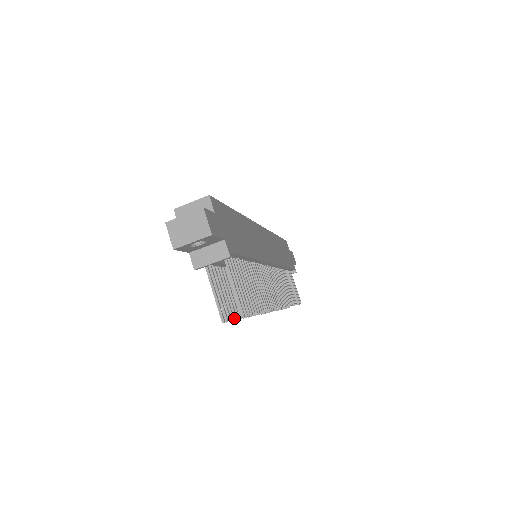
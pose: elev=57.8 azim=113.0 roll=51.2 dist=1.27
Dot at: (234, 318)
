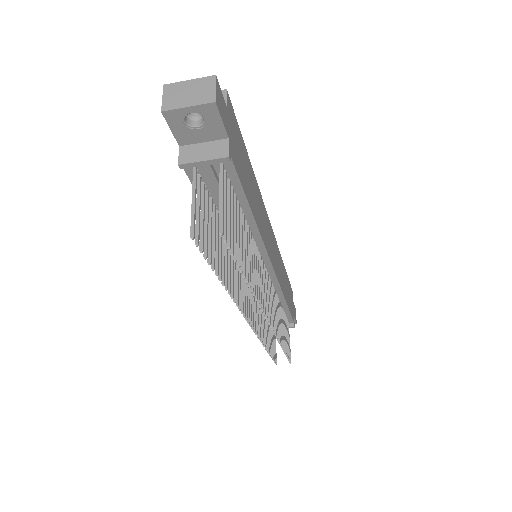
Dot at: (208, 261)
